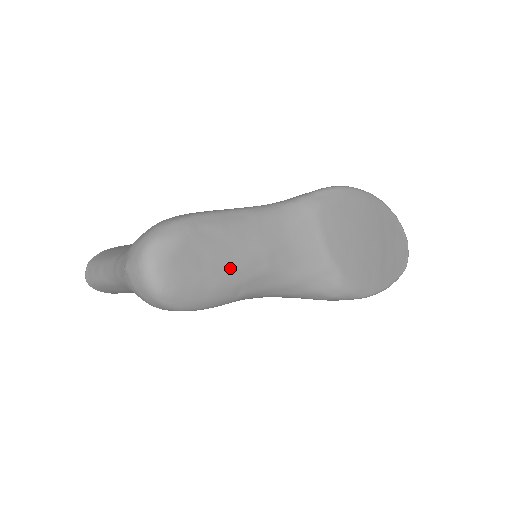
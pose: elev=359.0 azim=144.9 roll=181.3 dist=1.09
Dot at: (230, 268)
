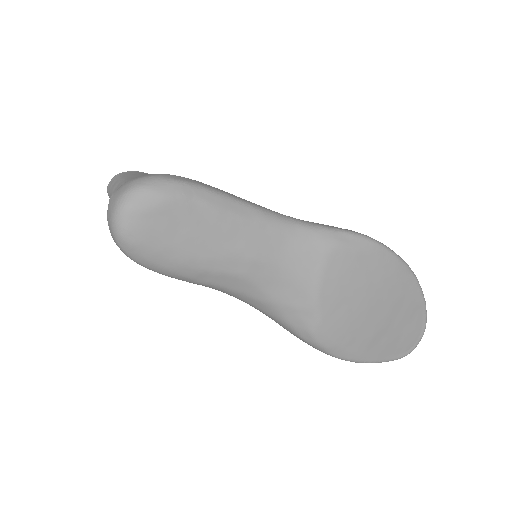
Dot at: (204, 252)
